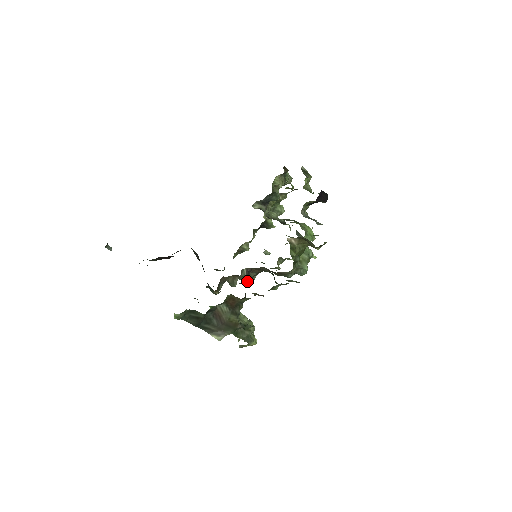
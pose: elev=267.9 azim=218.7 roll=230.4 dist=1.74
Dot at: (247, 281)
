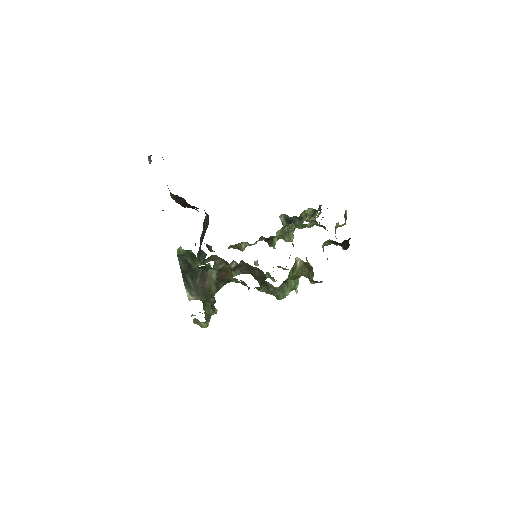
Dot at: occluded
